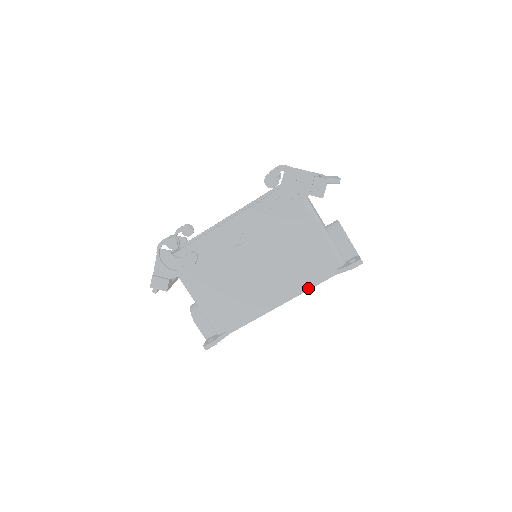
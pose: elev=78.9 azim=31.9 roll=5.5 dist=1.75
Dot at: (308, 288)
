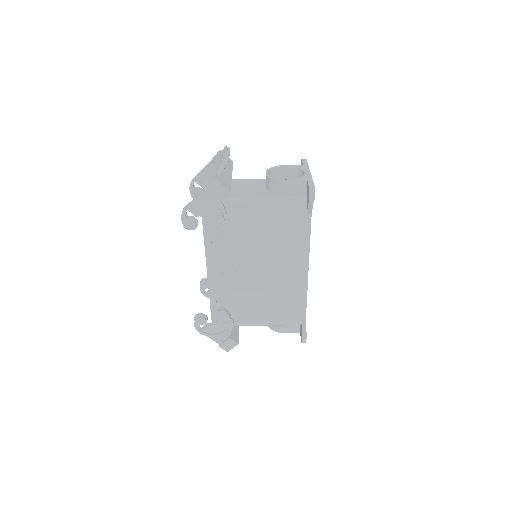
Dot at: (308, 241)
